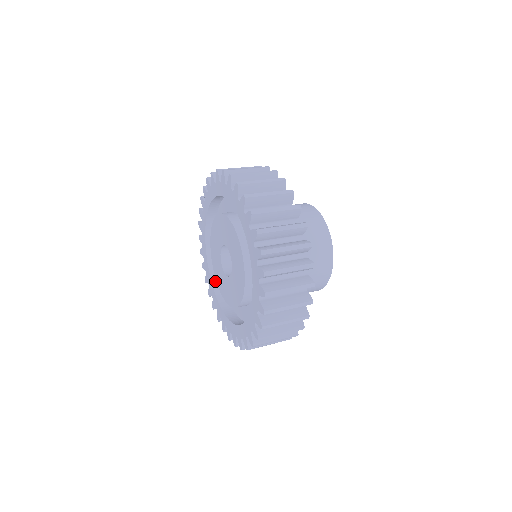
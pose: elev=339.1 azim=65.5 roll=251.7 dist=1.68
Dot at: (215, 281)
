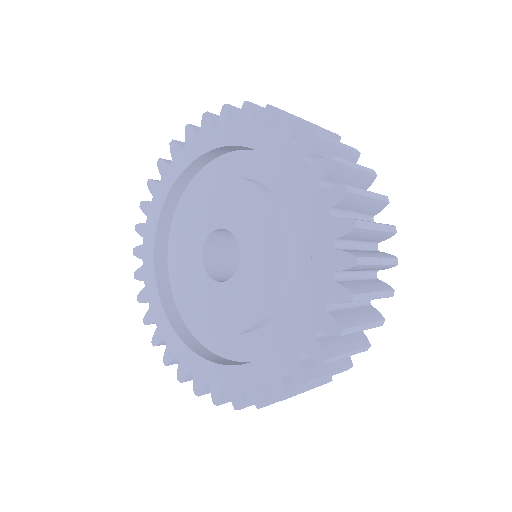
Dot at: (161, 280)
